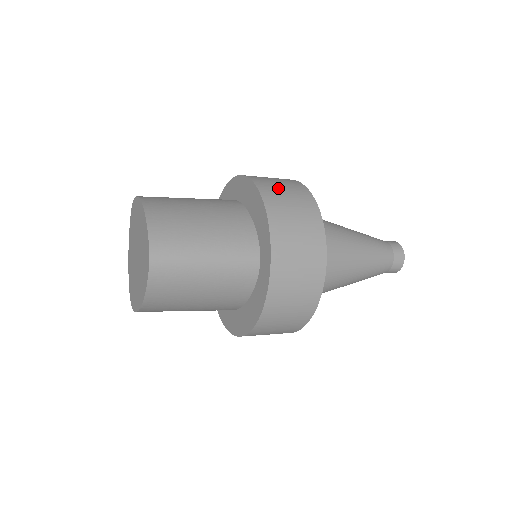
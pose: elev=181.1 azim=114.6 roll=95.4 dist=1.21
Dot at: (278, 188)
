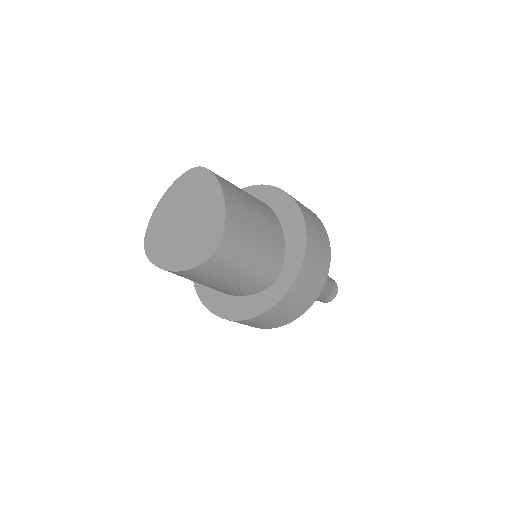
Dot at: (315, 228)
